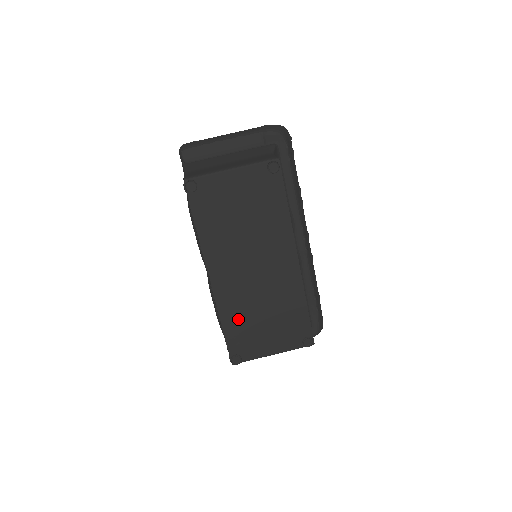
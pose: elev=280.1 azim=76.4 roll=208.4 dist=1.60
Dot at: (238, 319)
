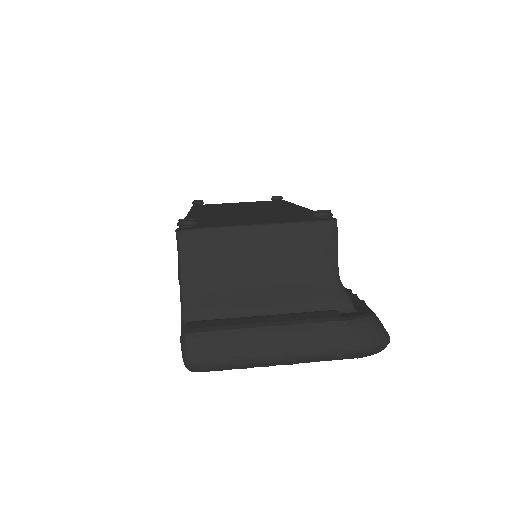
Dot at: occluded
